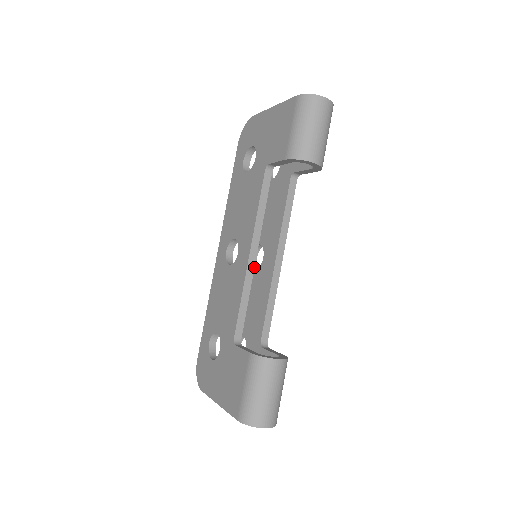
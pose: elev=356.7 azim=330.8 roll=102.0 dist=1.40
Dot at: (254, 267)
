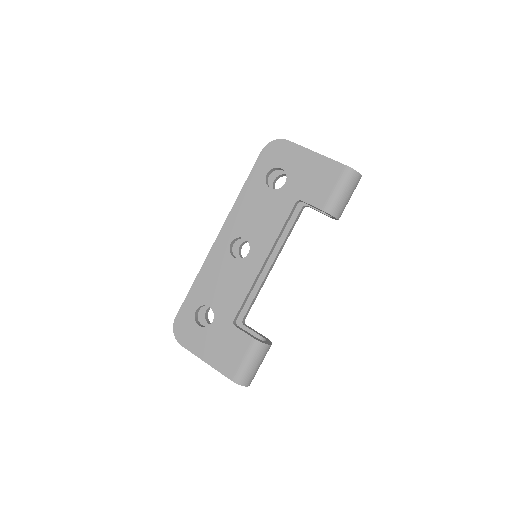
Dot at: occluded
